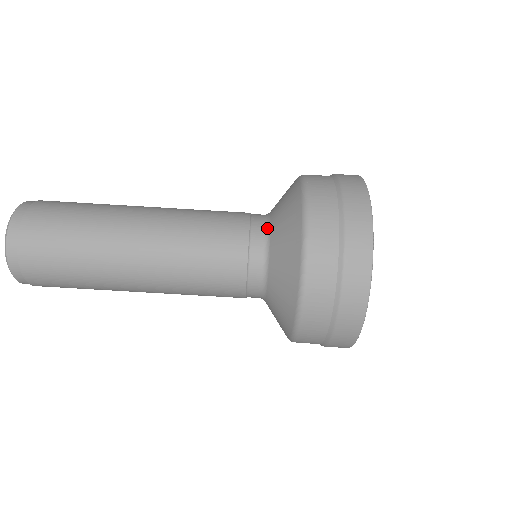
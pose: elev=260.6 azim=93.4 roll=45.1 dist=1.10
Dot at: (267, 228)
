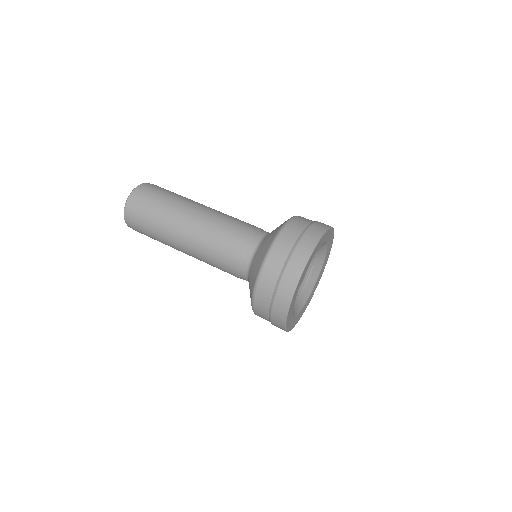
Dot at: occluded
